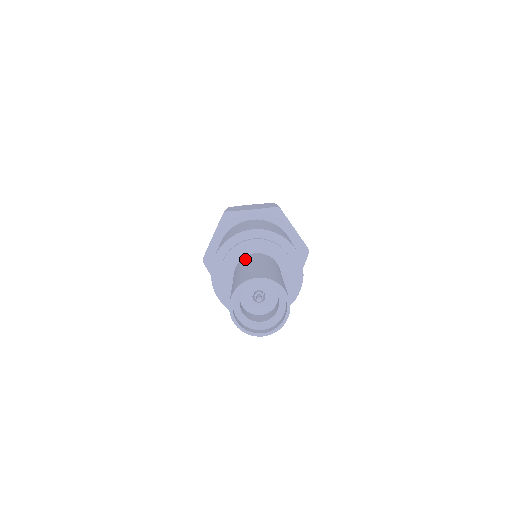
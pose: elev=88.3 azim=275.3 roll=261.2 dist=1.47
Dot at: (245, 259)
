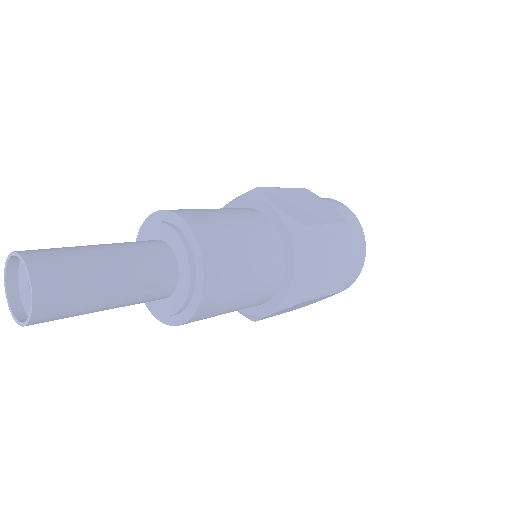
Dot at: (144, 241)
